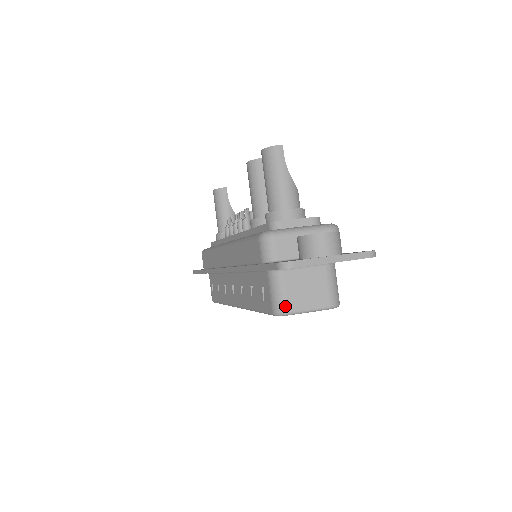
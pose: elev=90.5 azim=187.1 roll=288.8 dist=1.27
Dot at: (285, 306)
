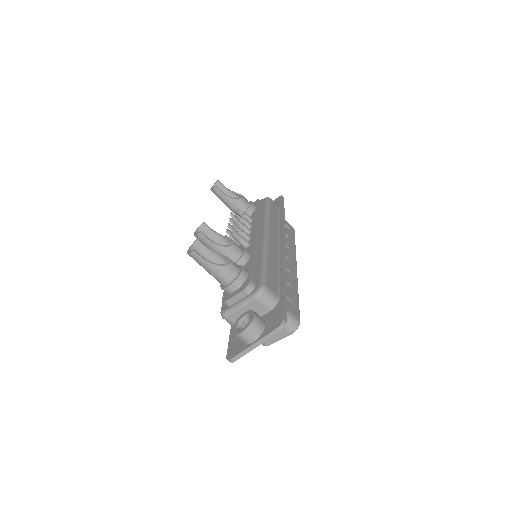
Dot at: (263, 343)
